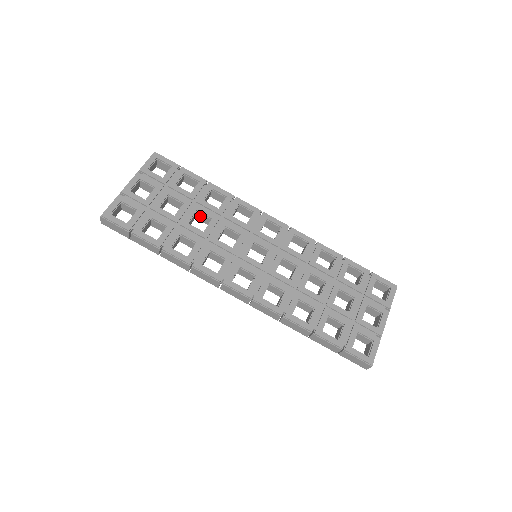
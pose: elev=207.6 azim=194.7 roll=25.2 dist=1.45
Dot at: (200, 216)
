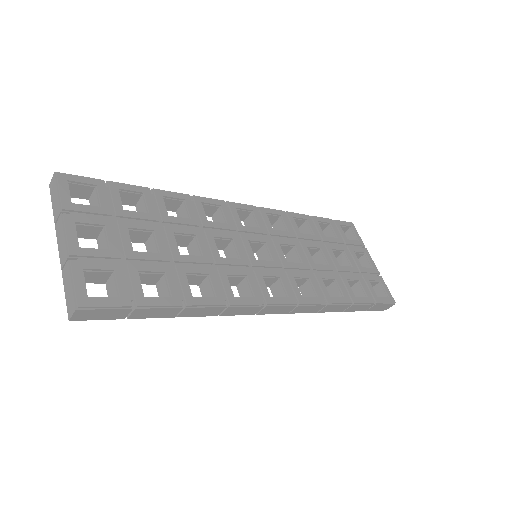
Dot at: (177, 239)
